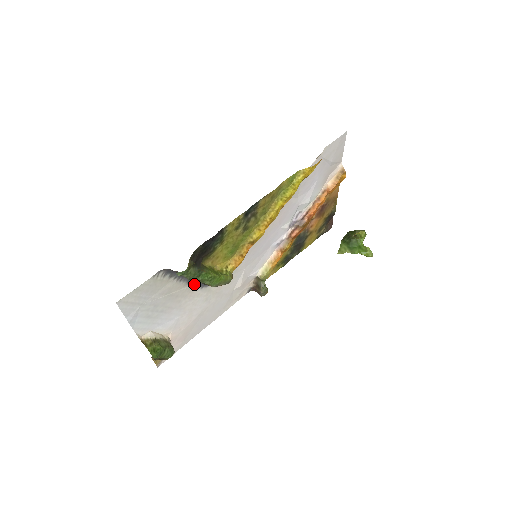
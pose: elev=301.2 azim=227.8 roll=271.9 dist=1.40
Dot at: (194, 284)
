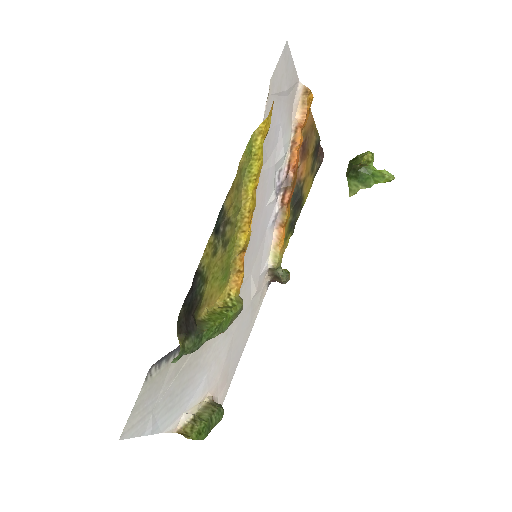
Dot at: occluded
